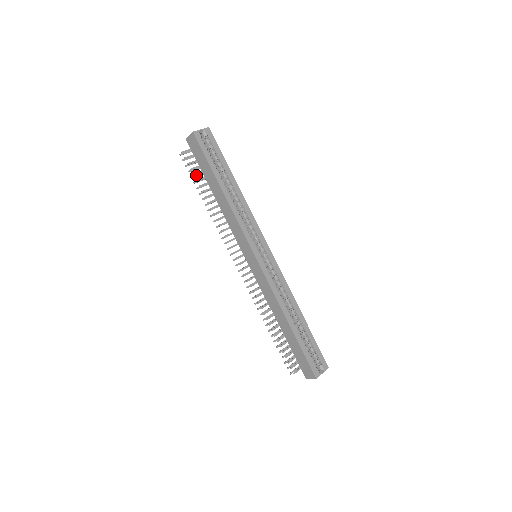
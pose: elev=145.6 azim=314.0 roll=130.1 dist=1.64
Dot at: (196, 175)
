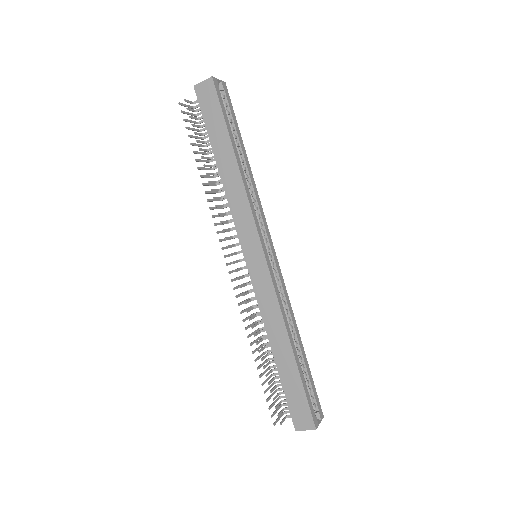
Dot at: (193, 136)
